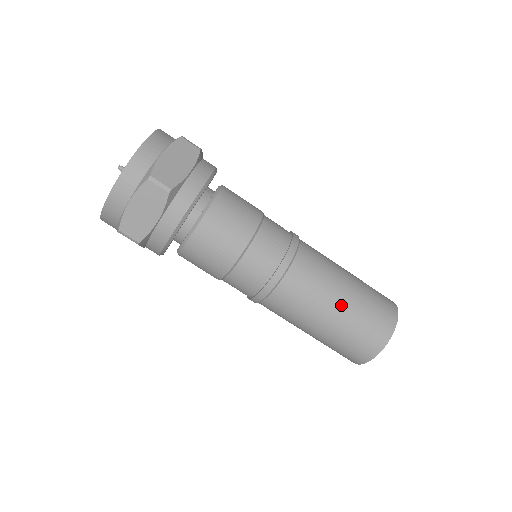
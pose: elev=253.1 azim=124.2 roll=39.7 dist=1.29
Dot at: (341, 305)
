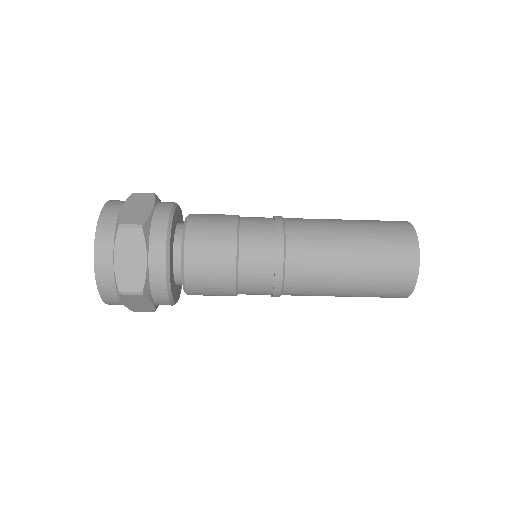
Dot at: (353, 241)
